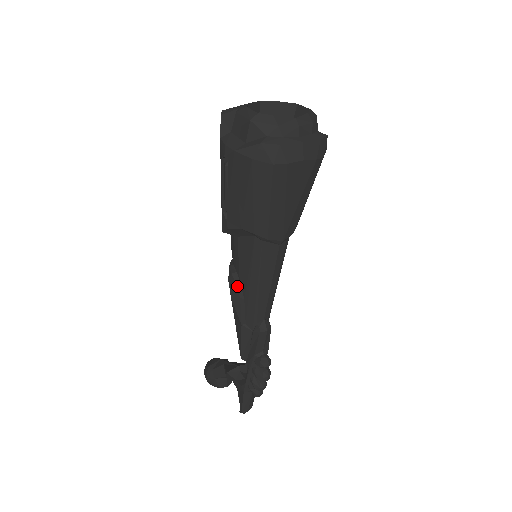
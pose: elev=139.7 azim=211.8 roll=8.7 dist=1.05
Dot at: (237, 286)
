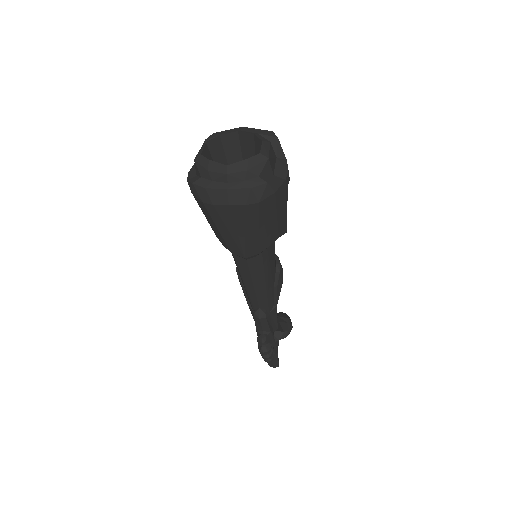
Dot at: (238, 274)
